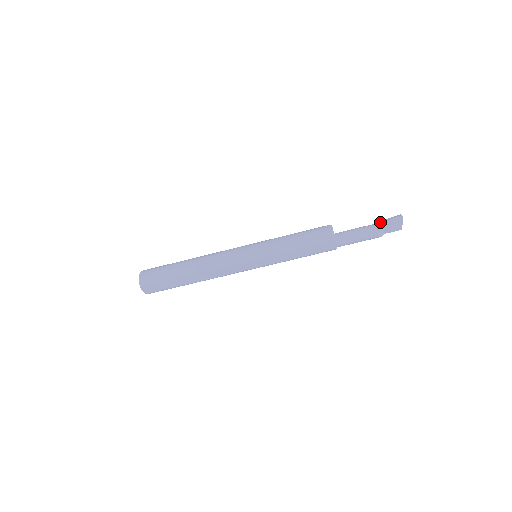
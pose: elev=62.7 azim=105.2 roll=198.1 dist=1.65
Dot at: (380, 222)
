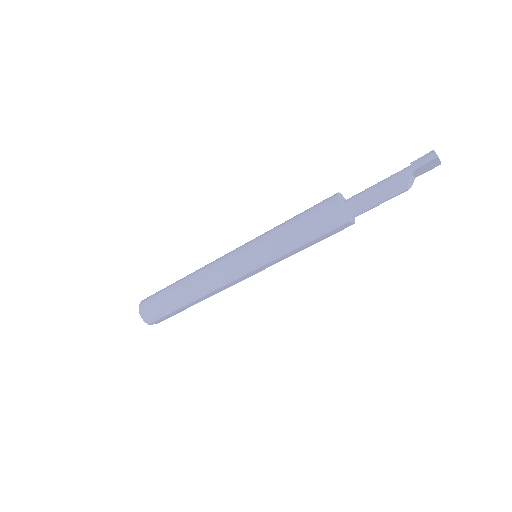
Dot at: (406, 170)
